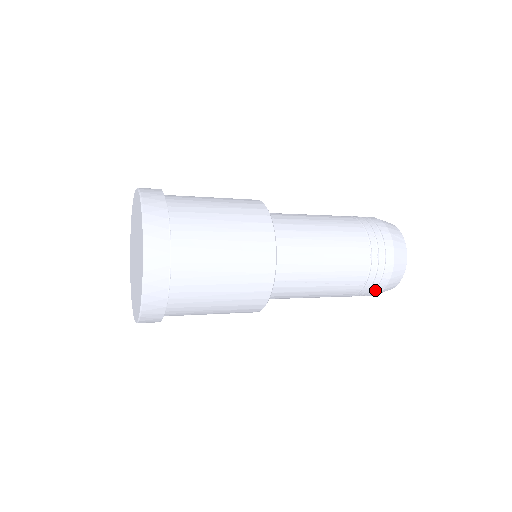
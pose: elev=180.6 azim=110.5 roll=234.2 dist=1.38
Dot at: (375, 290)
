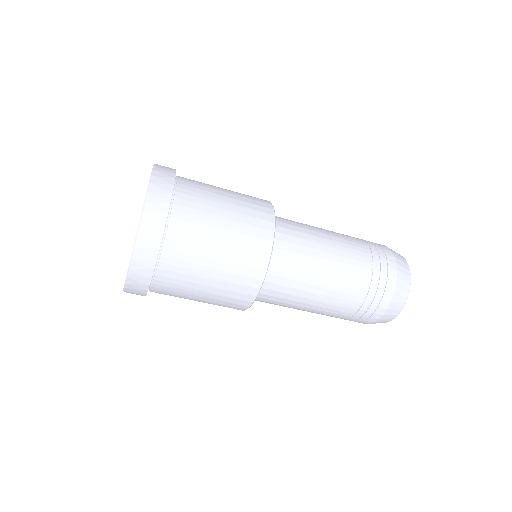
Dot at: (374, 313)
